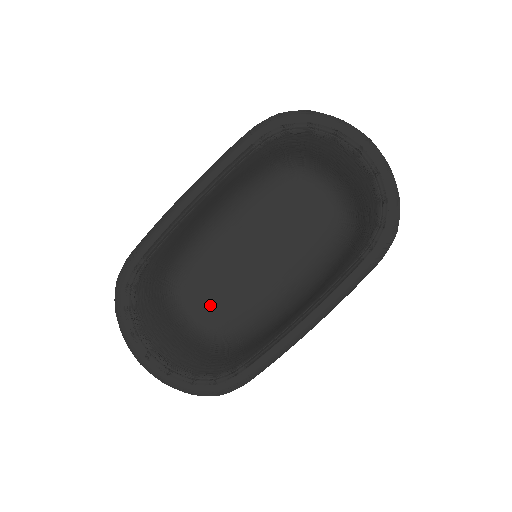
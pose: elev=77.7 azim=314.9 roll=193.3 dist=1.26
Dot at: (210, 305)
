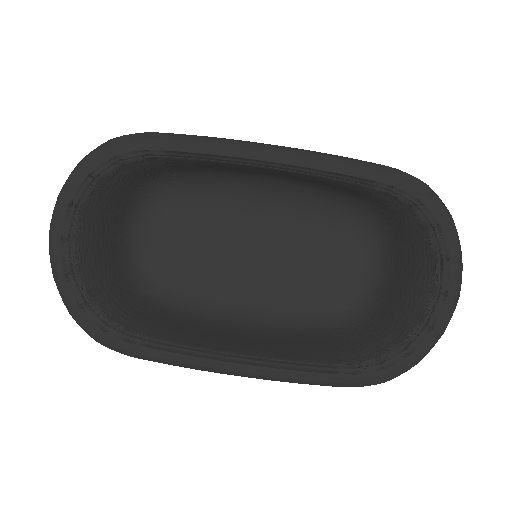
Dot at: (168, 241)
